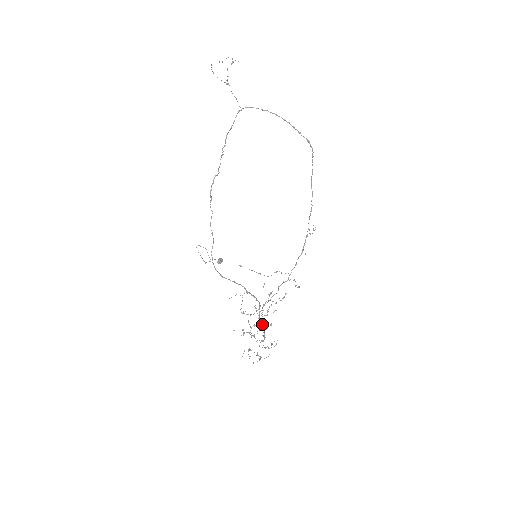
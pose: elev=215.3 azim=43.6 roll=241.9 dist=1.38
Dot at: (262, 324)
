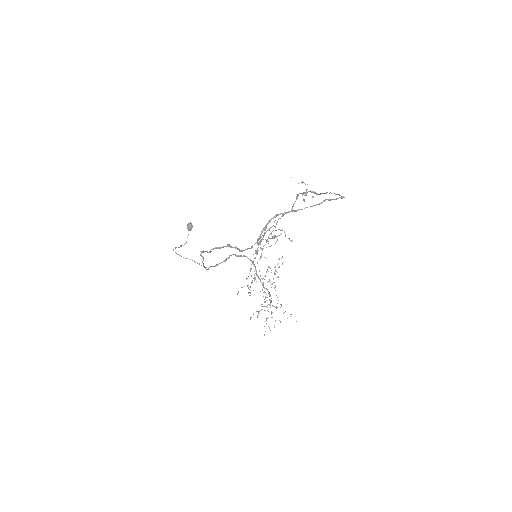
Dot at: (263, 284)
